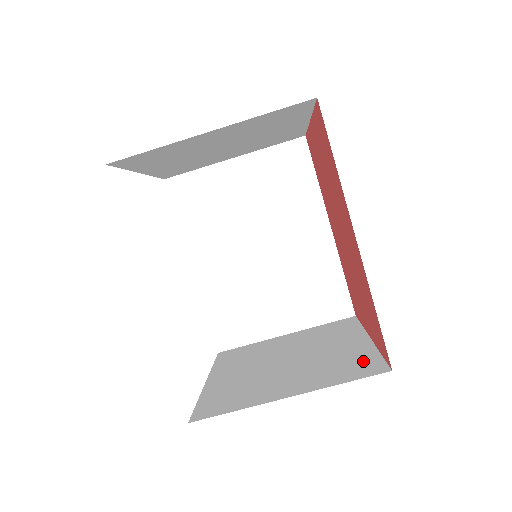
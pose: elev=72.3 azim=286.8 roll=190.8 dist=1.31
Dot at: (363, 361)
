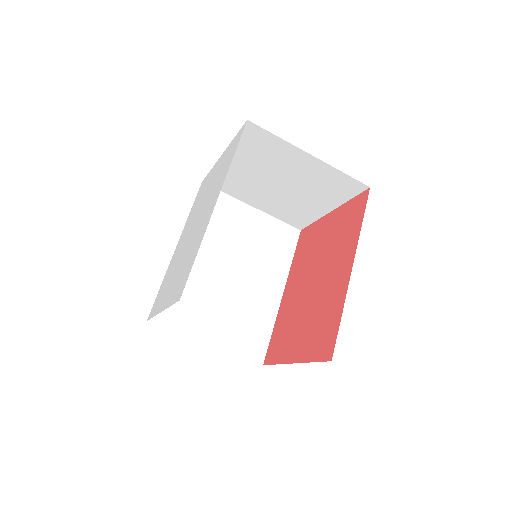
Dot at: occluded
